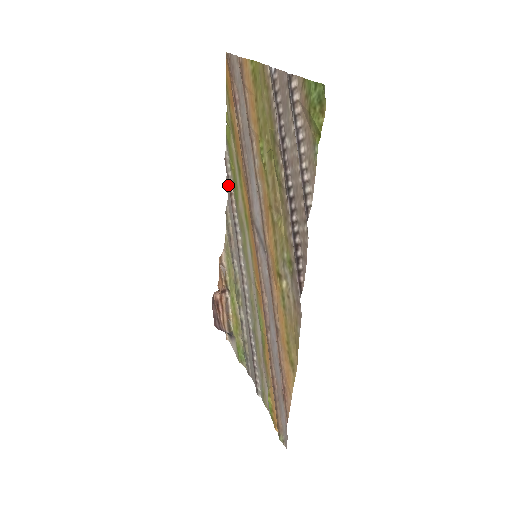
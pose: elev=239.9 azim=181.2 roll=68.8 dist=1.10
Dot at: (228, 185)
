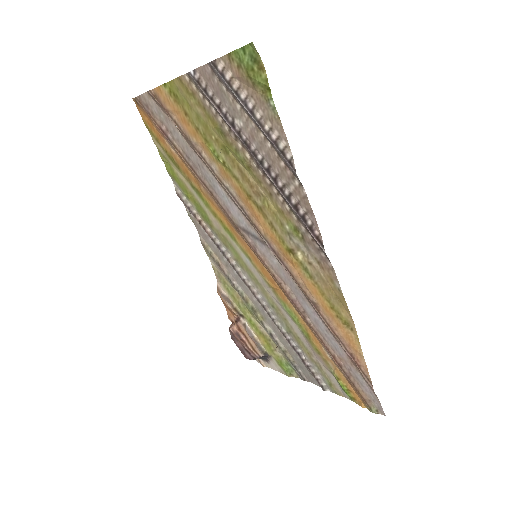
Dot at: (192, 217)
